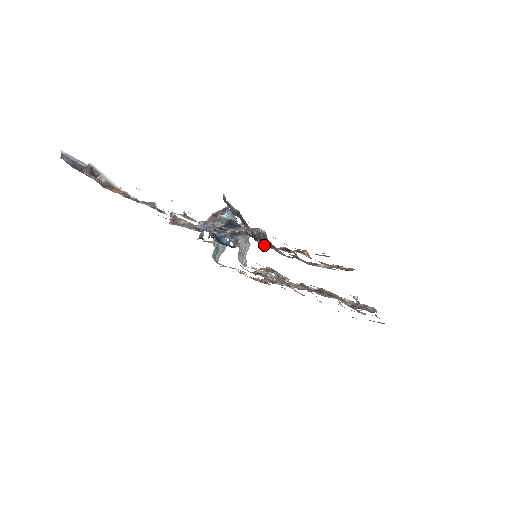
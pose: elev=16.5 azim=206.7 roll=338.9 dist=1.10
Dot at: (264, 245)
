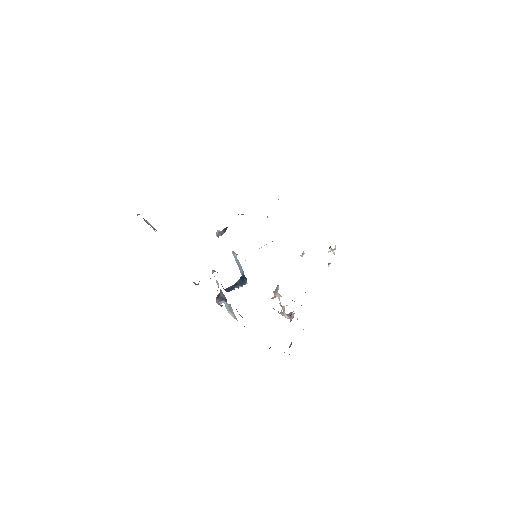
Dot at: occluded
